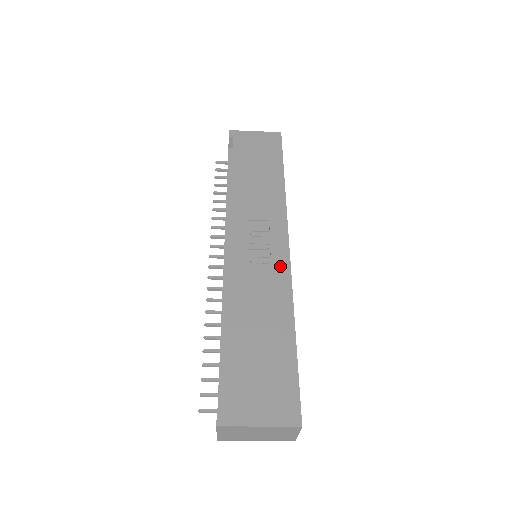
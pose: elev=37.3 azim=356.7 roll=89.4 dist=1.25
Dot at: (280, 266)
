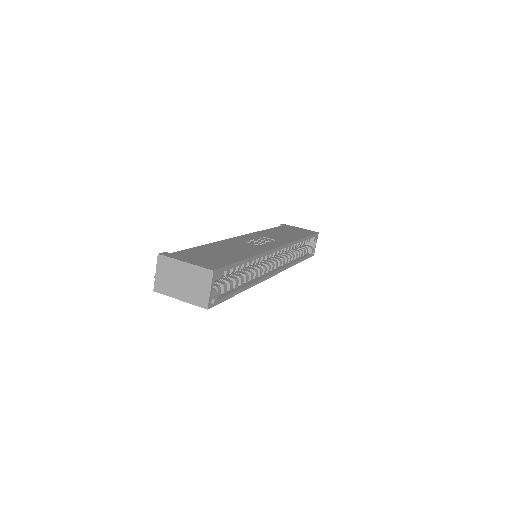
Dot at: (265, 247)
